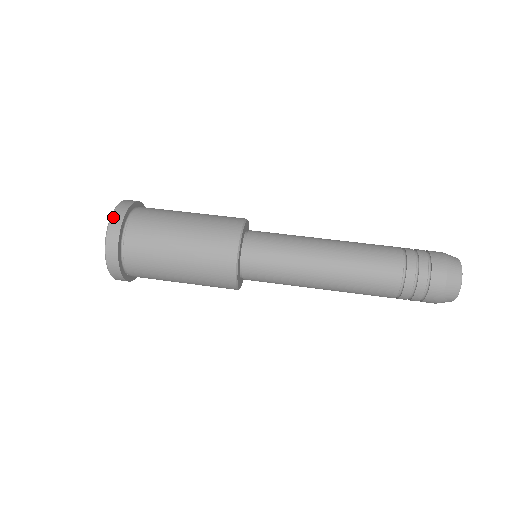
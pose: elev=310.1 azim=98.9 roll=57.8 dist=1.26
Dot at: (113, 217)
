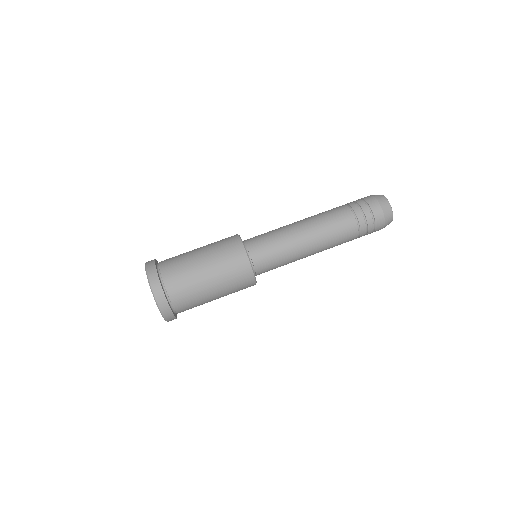
Dot at: (159, 305)
